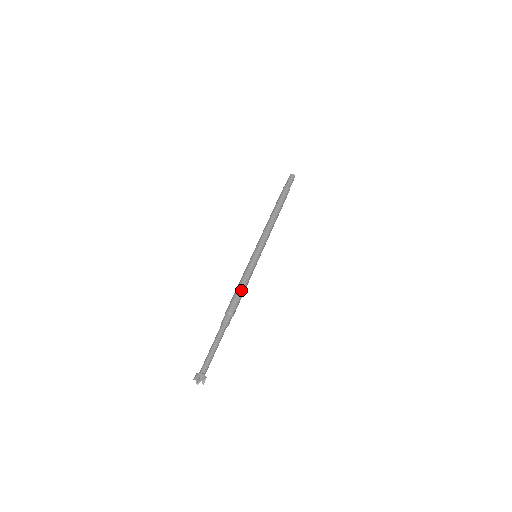
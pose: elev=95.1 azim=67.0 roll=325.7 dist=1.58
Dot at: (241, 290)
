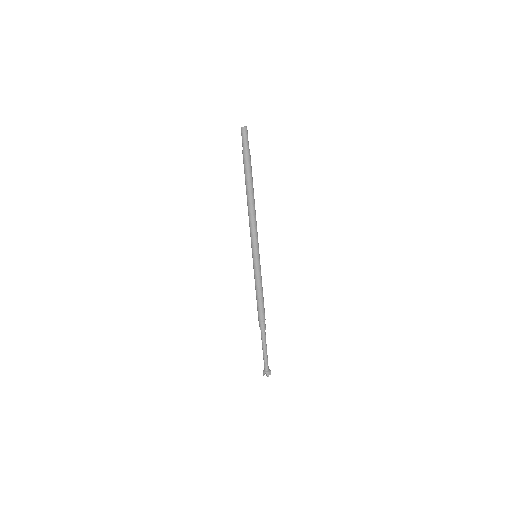
Dot at: (260, 299)
